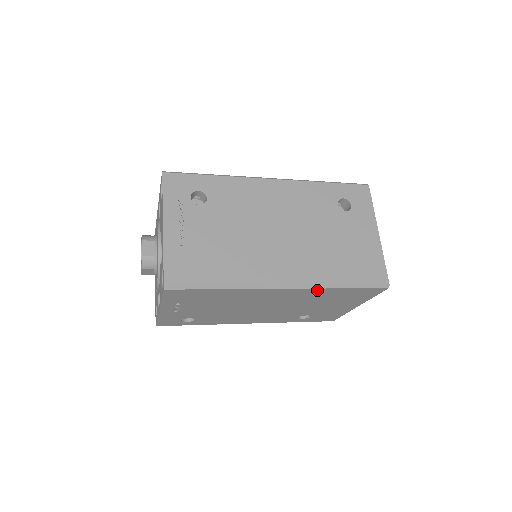
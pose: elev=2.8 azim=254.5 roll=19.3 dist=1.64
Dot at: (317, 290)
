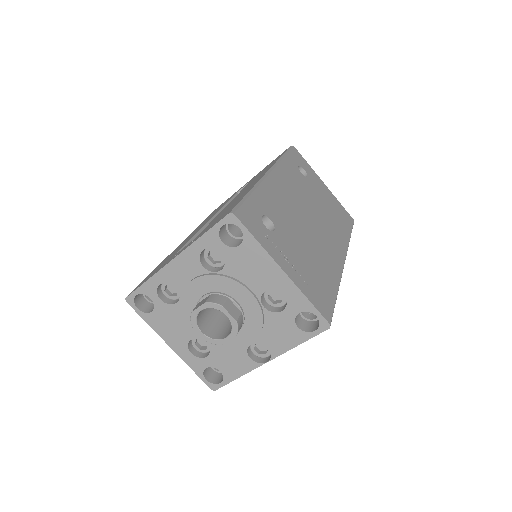
Dot at: occluded
